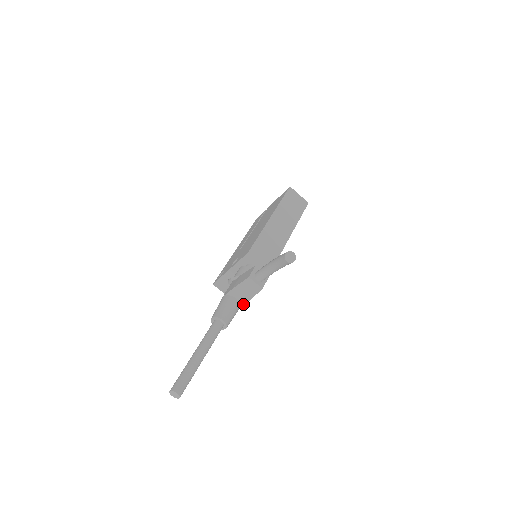
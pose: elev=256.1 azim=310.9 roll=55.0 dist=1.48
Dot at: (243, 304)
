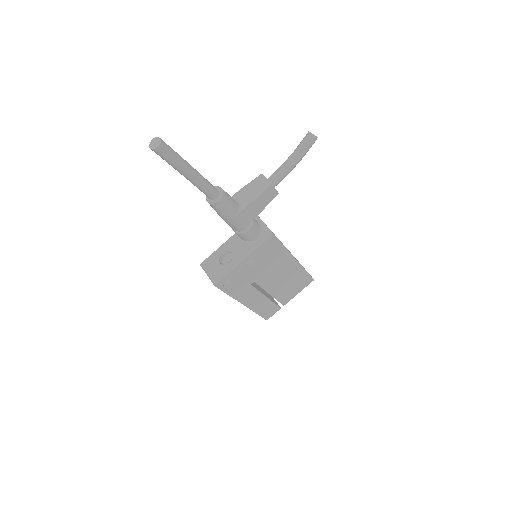
Dot at: (243, 208)
